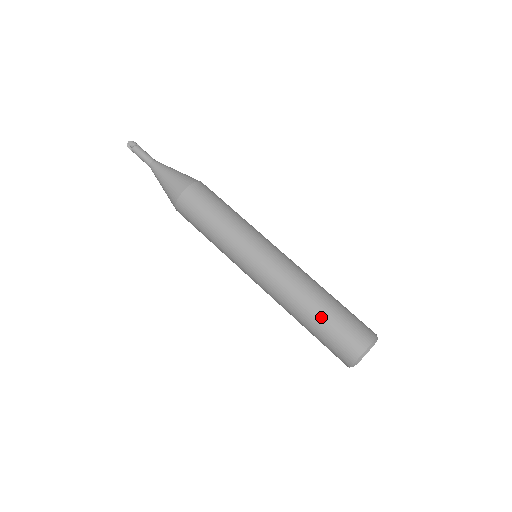
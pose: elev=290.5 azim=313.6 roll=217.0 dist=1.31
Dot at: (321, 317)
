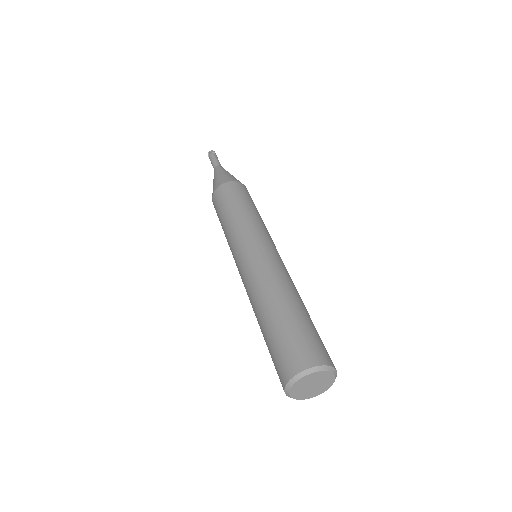
Dot at: (272, 322)
